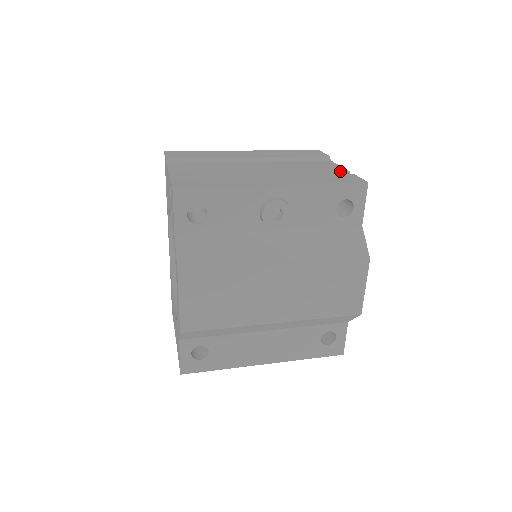
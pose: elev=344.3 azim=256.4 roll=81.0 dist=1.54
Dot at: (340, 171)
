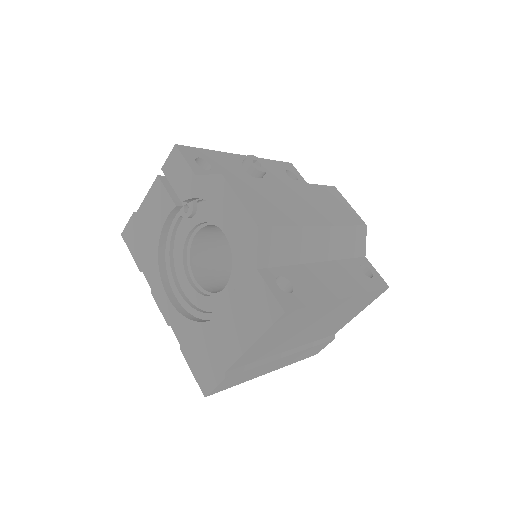
Dot at: occluded
